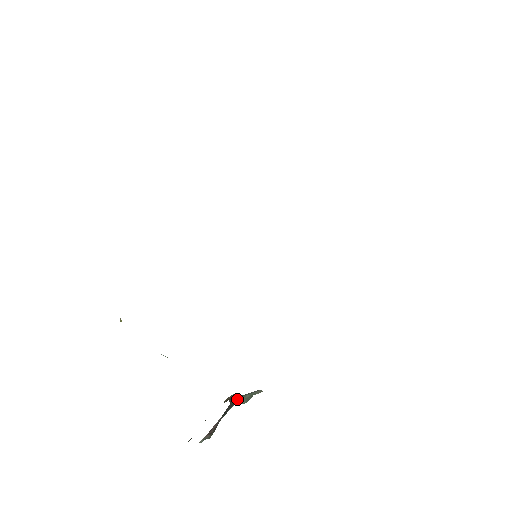
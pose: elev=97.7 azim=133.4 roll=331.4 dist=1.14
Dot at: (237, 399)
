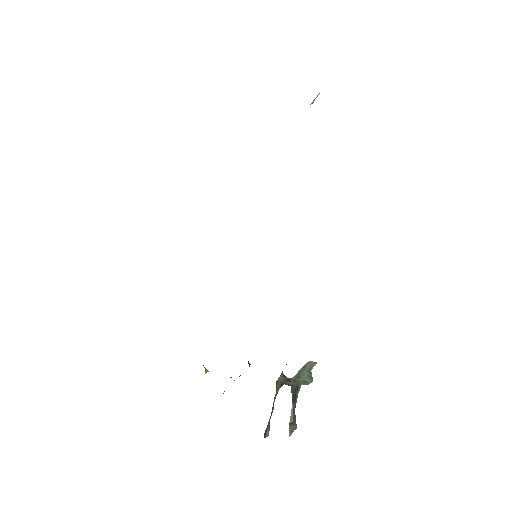
Dot at: (297, 381)
